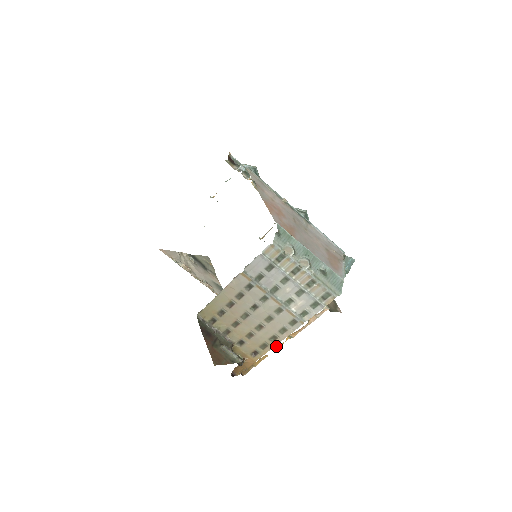
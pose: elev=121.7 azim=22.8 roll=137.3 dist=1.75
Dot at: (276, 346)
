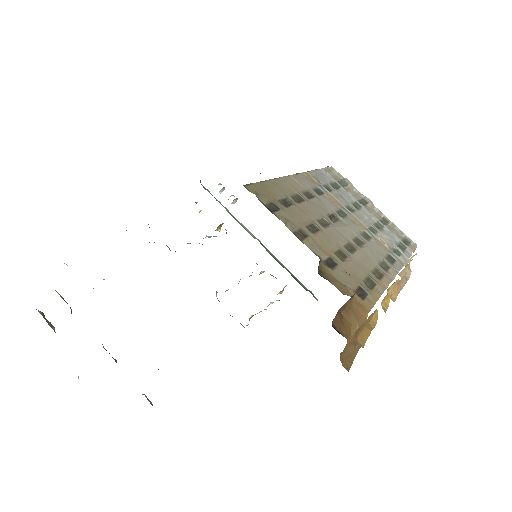
Dot at: (381, 303)
